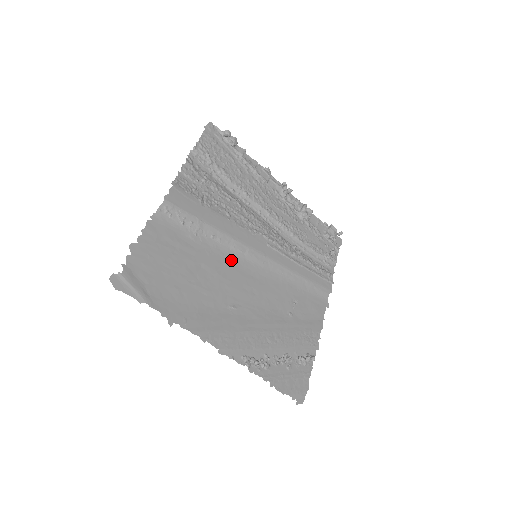
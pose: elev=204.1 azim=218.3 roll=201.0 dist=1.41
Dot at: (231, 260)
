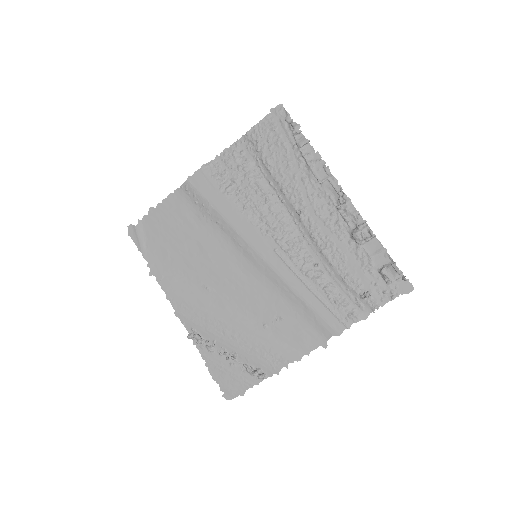
Dot at: (228, 249)
